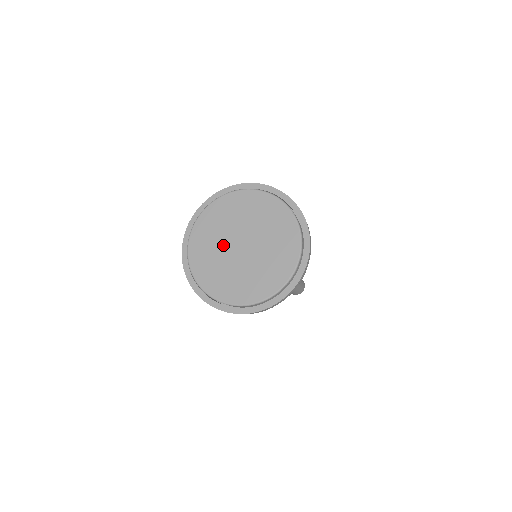
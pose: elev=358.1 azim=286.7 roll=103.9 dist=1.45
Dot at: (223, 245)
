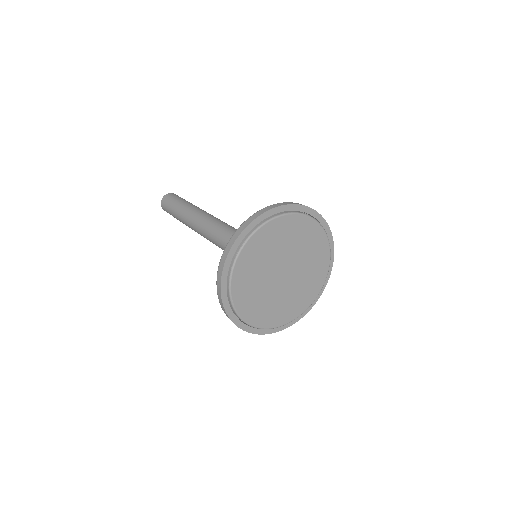
Dot at: (267, 278)
